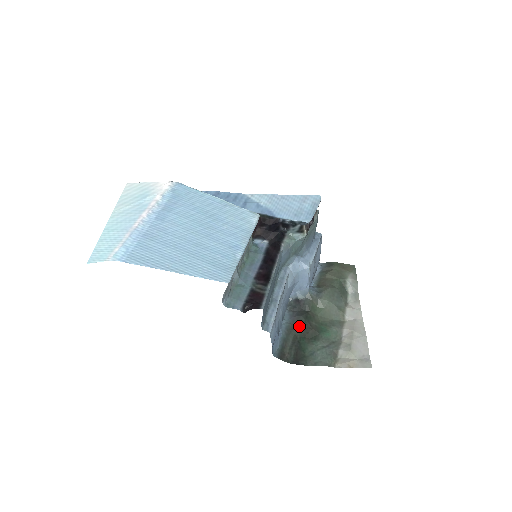
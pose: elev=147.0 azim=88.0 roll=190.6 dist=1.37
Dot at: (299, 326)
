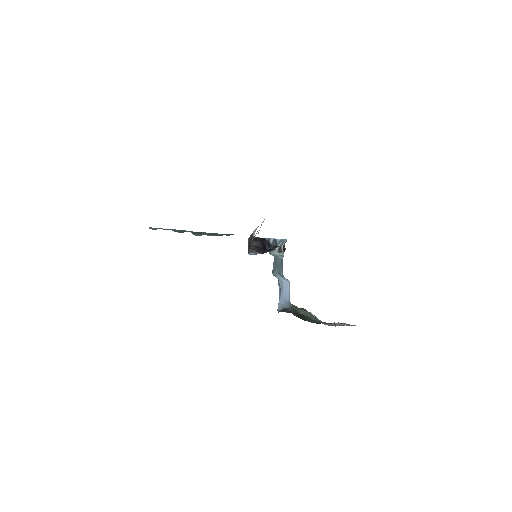
Dot at: (296, 313)
